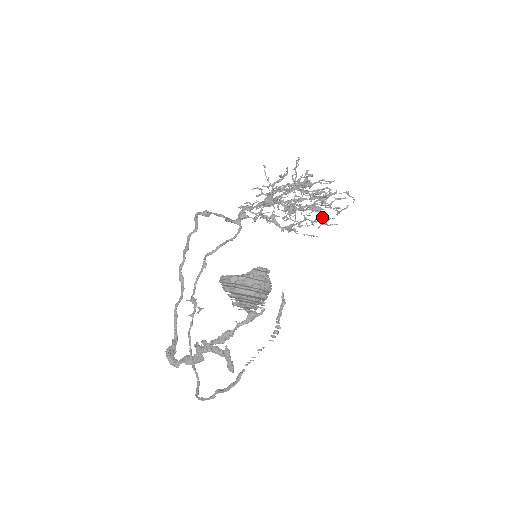
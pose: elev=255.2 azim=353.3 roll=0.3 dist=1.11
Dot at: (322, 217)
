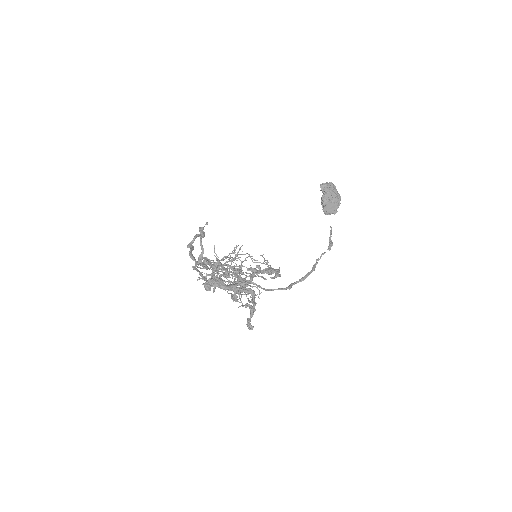
Dot at: (239, 302)
